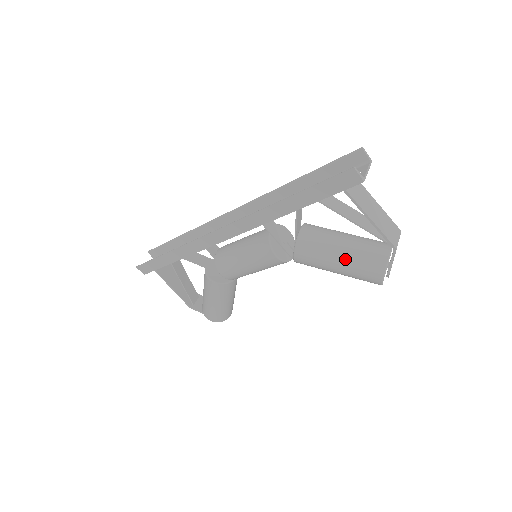
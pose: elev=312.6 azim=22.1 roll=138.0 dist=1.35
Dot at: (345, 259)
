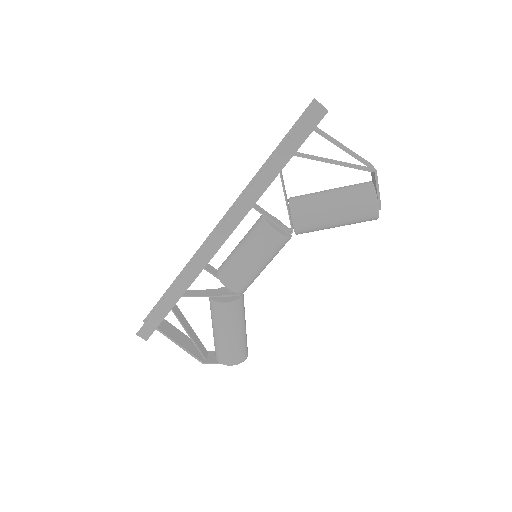
Dot at: (338, 202)
